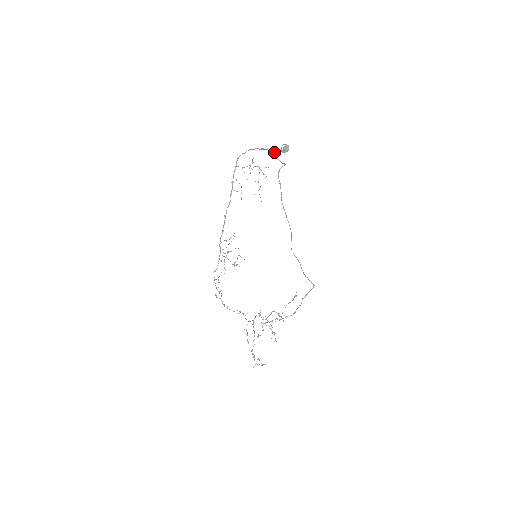
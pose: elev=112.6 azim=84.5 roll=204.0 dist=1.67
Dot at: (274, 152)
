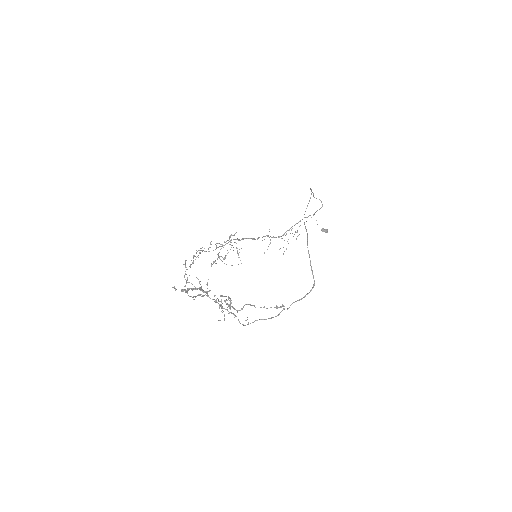
Dot at: (314, 214)
